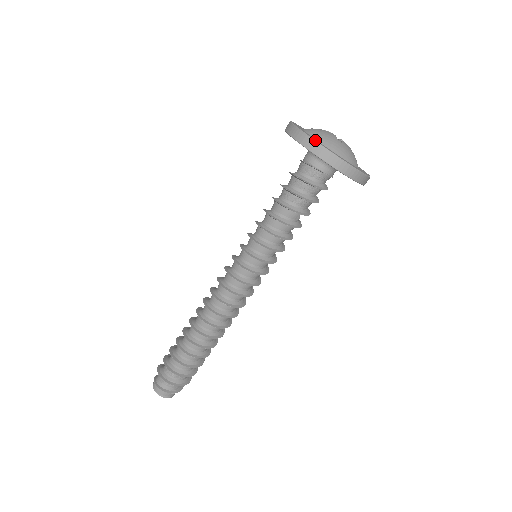
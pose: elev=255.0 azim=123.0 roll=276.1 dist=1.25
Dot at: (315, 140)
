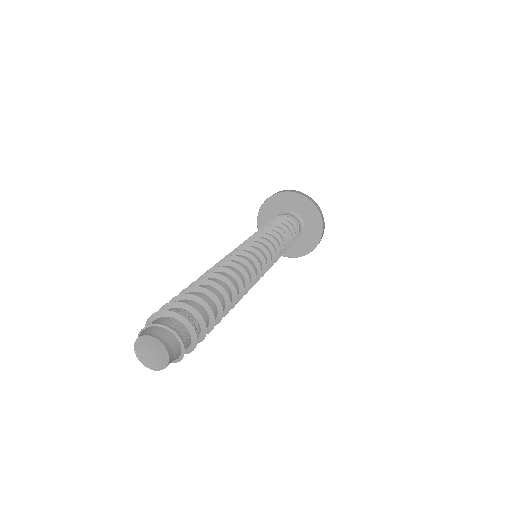
Dot at: occluded
